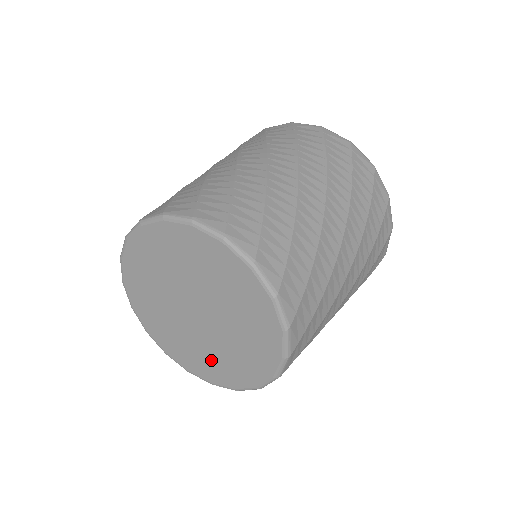
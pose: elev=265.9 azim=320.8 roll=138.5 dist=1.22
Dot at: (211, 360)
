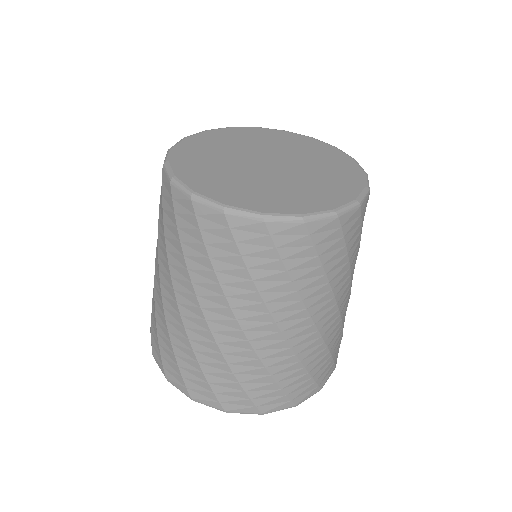
Dot at: (250, 189)
